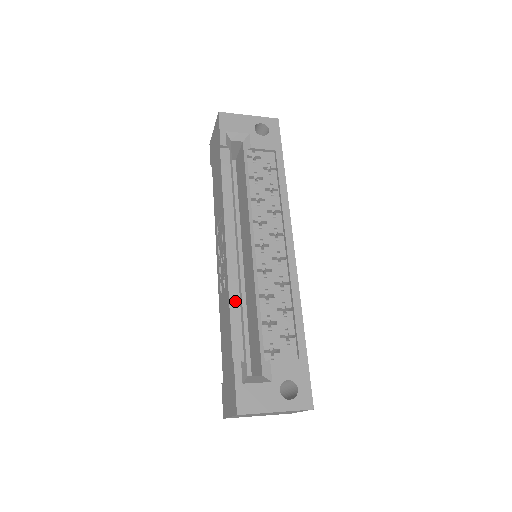
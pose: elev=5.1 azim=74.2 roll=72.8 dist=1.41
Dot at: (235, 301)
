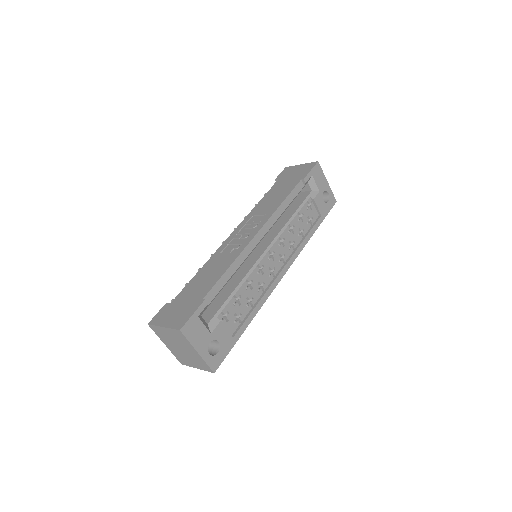
Dot at: (234, 267)
